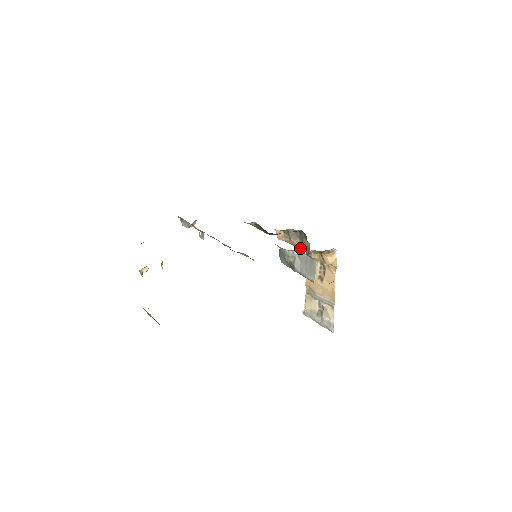
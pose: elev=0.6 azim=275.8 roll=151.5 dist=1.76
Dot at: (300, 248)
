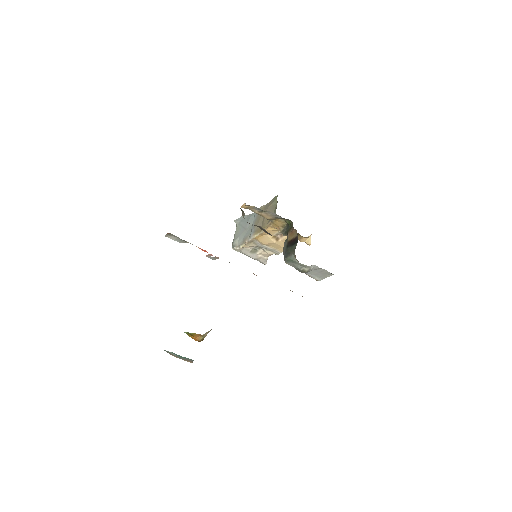
Dot at: (268, 219)
